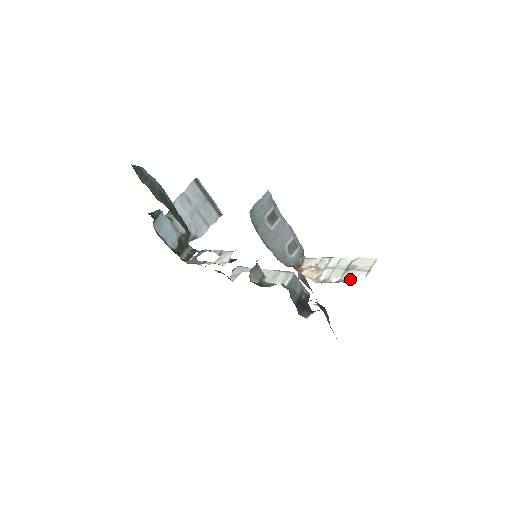
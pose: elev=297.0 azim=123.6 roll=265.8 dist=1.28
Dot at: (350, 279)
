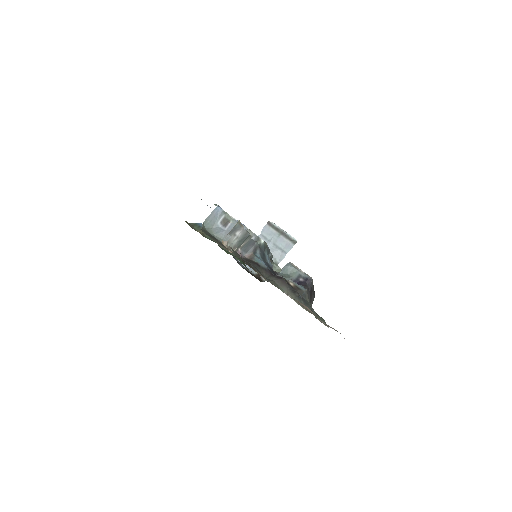
Dot at: (227, 241)
